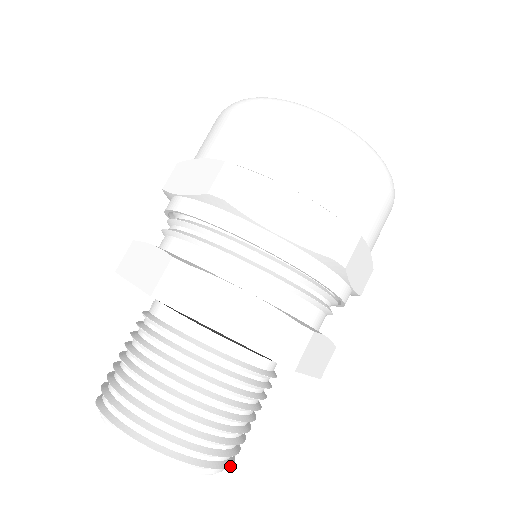
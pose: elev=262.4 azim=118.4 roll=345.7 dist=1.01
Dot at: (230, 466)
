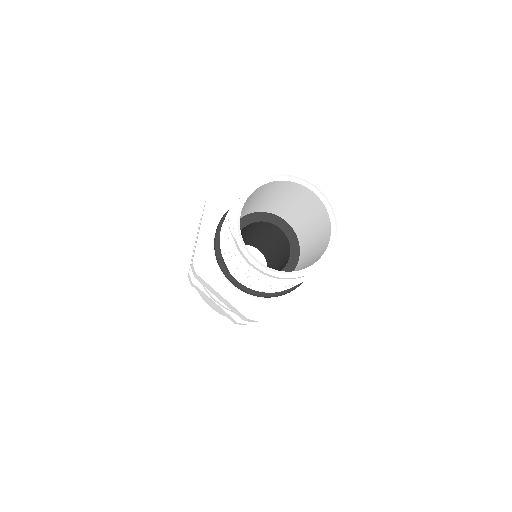
Dot at: (322, 192)
